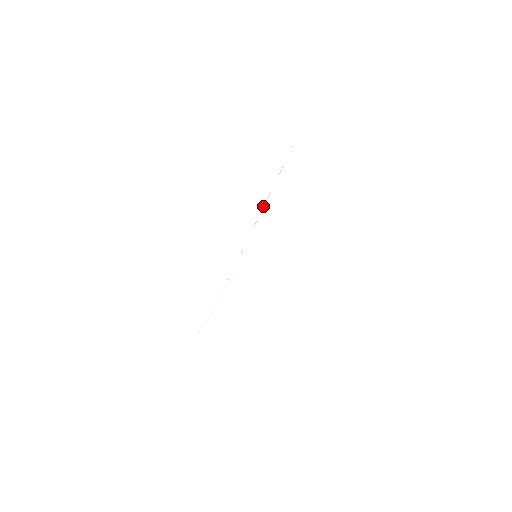
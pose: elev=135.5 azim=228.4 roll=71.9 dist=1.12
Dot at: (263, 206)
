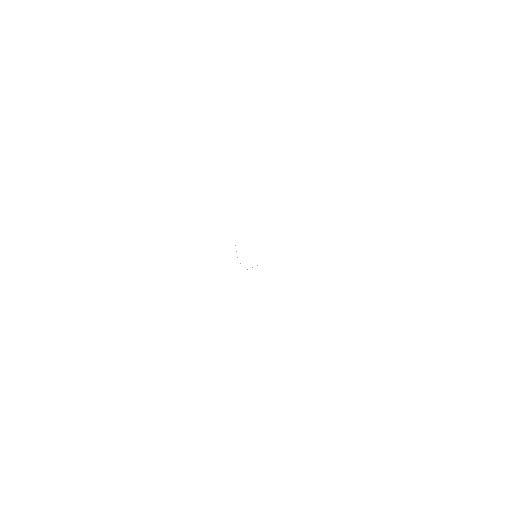
Dot at: occluded
